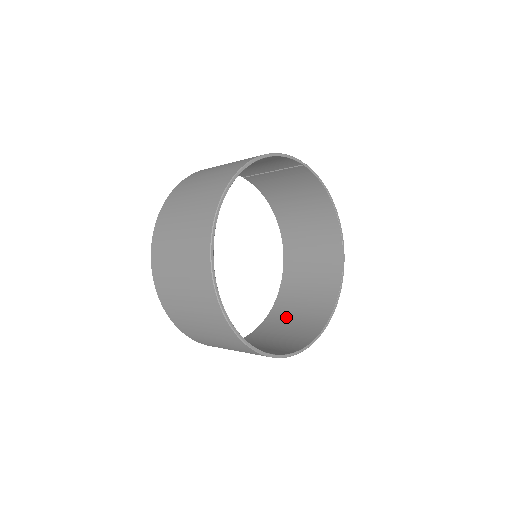
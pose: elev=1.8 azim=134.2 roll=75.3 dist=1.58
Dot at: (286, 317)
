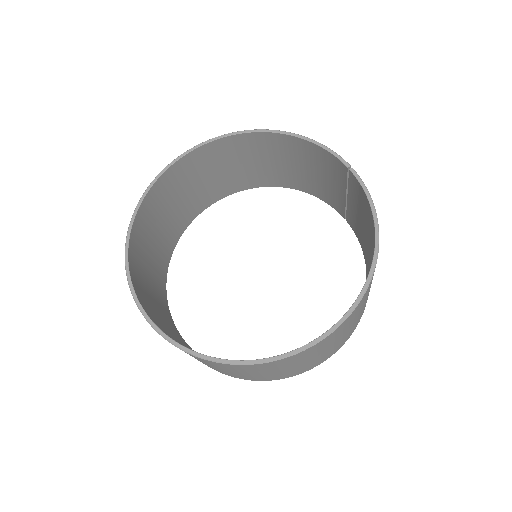
Dot at: occluded
